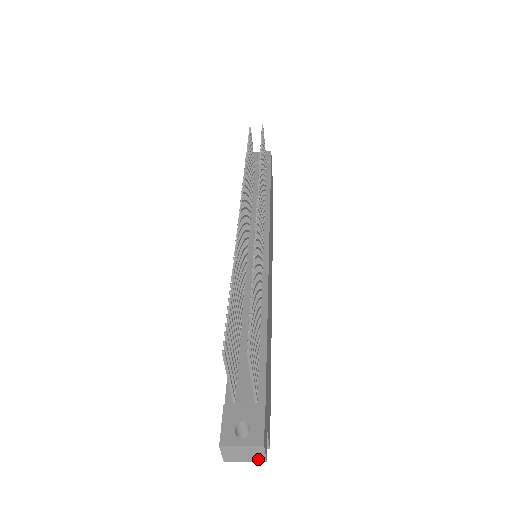
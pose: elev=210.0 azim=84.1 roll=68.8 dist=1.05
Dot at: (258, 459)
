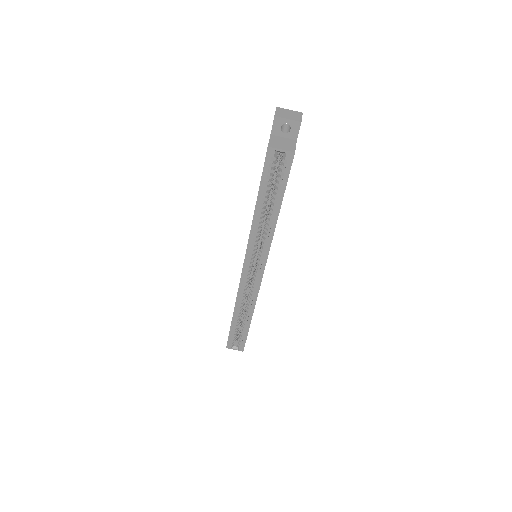
Dot at: (297, 119)
